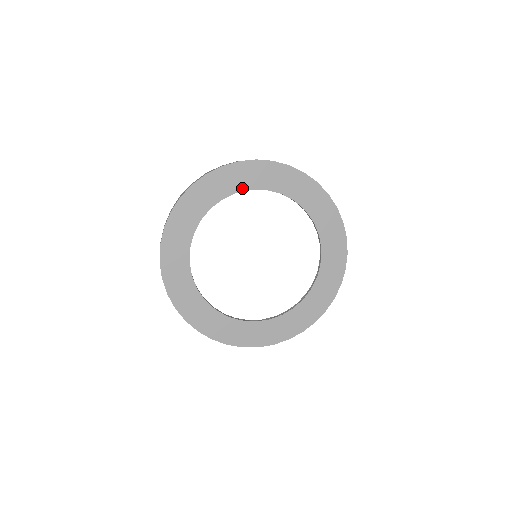
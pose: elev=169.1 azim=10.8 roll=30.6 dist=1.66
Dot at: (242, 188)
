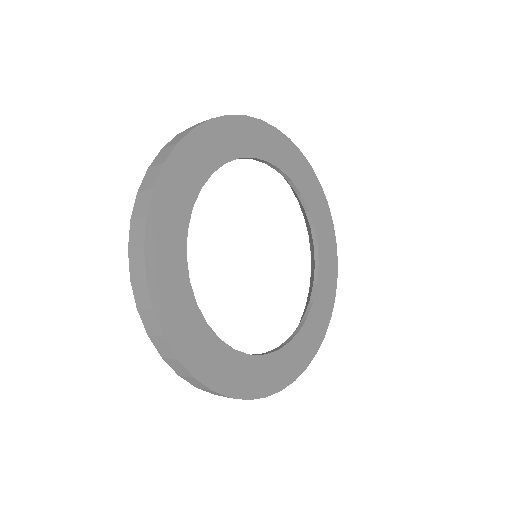
Dot at: (306, 199)
